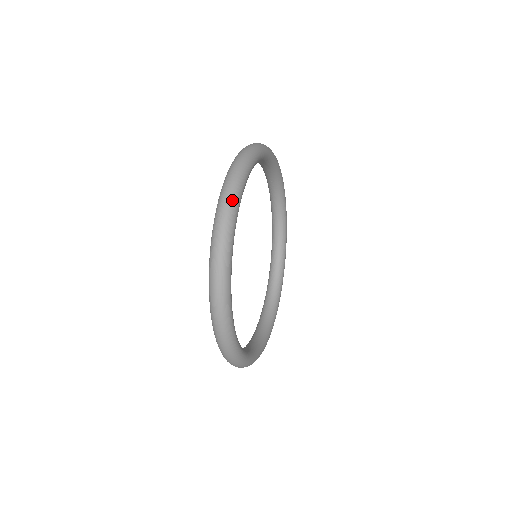
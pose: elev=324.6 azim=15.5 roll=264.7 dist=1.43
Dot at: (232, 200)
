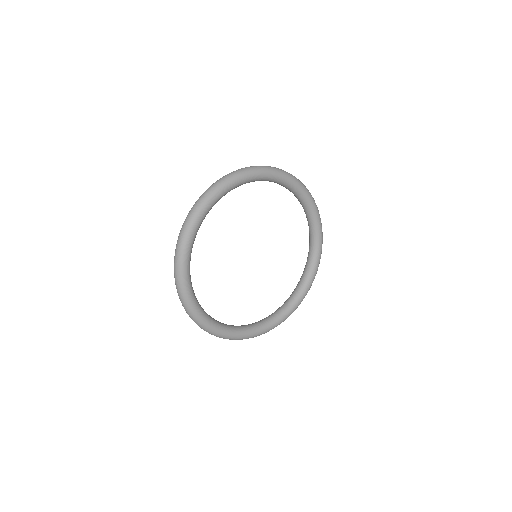
Dot at: (182, 242)
